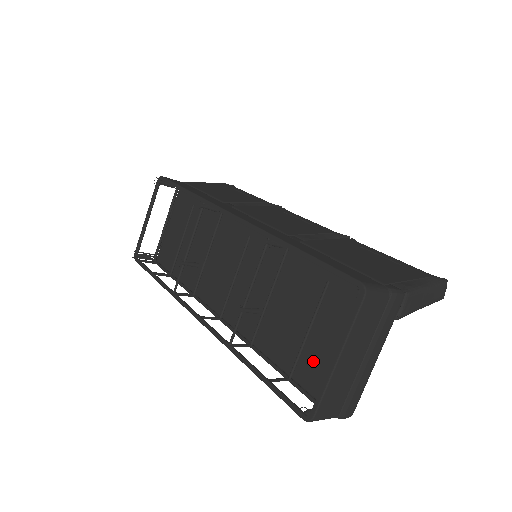
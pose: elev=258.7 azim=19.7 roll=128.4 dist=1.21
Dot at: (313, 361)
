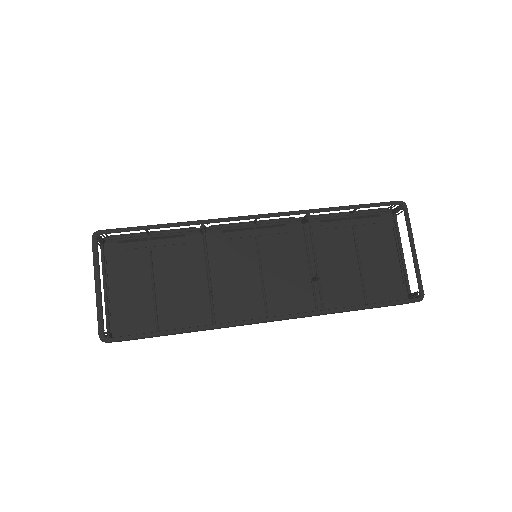
Dot at: (374, 282)
